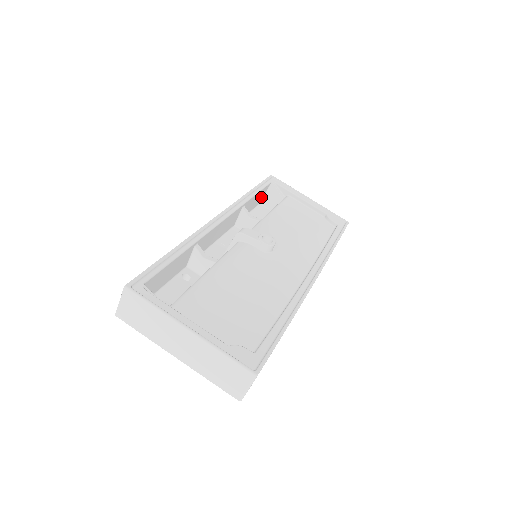
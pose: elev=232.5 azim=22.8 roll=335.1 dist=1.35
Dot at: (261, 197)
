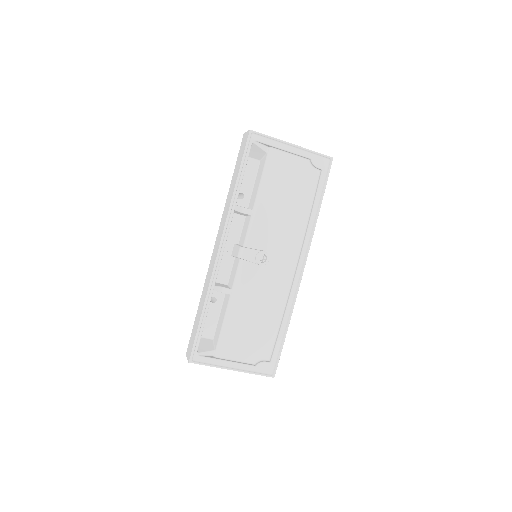
Dot at: occluded
